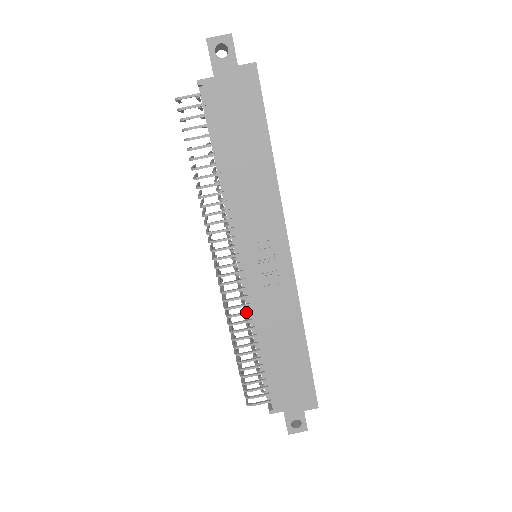
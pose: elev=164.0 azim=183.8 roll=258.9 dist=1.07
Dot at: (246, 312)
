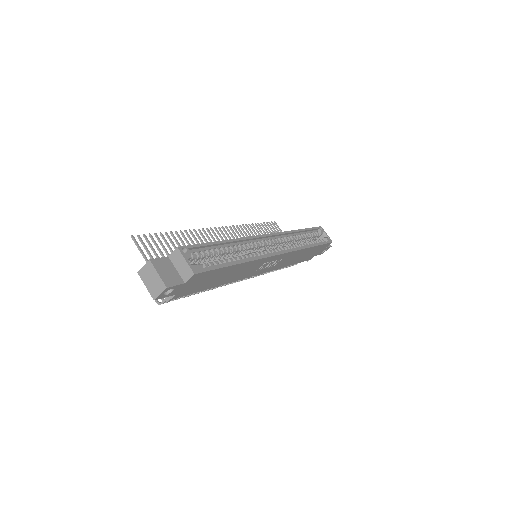
Dot at: occluded
